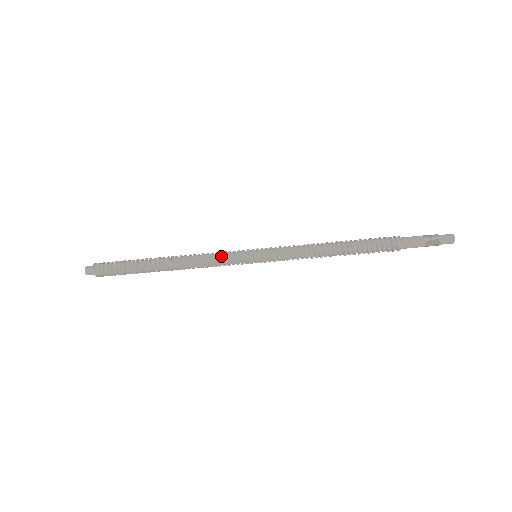
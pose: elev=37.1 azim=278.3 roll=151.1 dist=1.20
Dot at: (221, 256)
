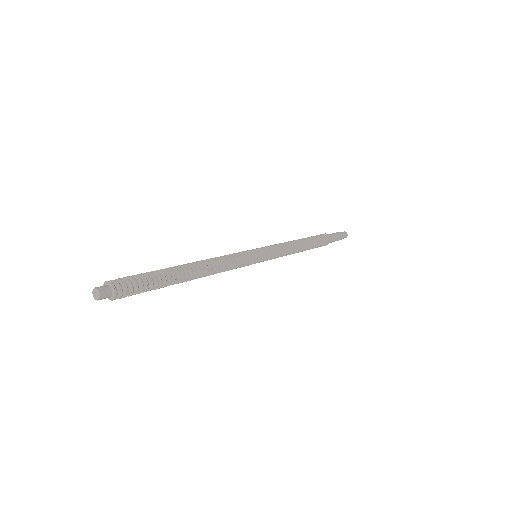
Dot at: (240, 263)
